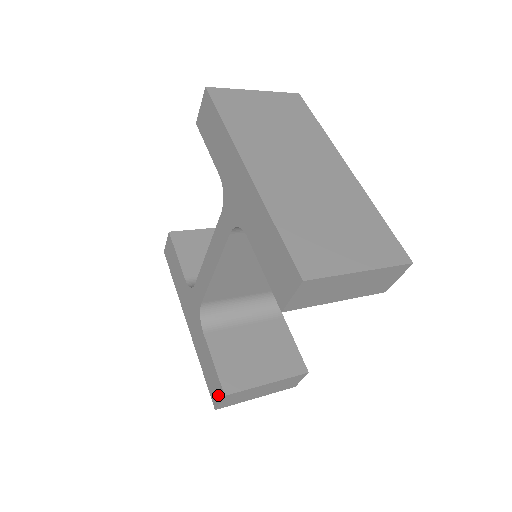
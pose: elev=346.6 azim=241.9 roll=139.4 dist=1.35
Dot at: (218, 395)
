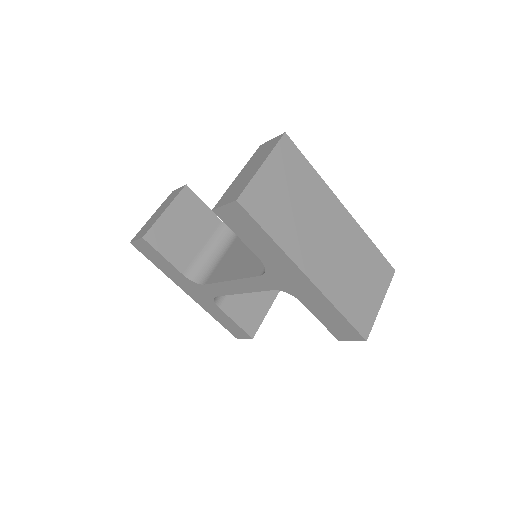
Dot at: (243, 336)
